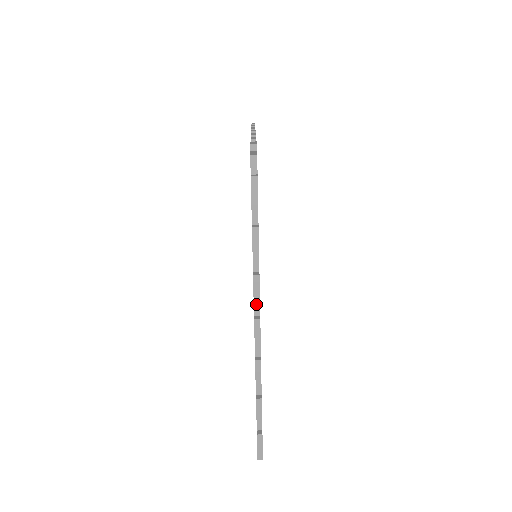
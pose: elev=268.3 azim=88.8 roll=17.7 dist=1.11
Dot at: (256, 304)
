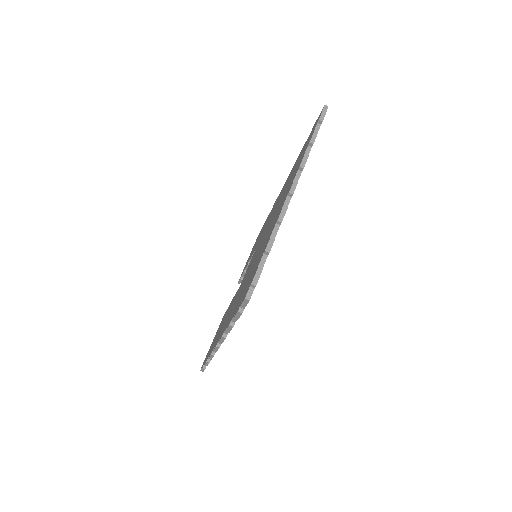
Dot at: (297, 176)
